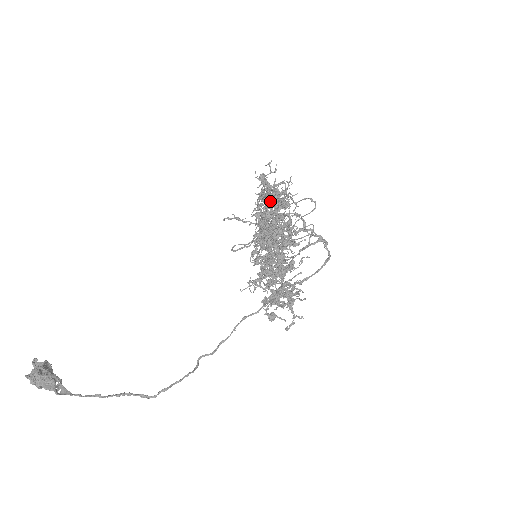
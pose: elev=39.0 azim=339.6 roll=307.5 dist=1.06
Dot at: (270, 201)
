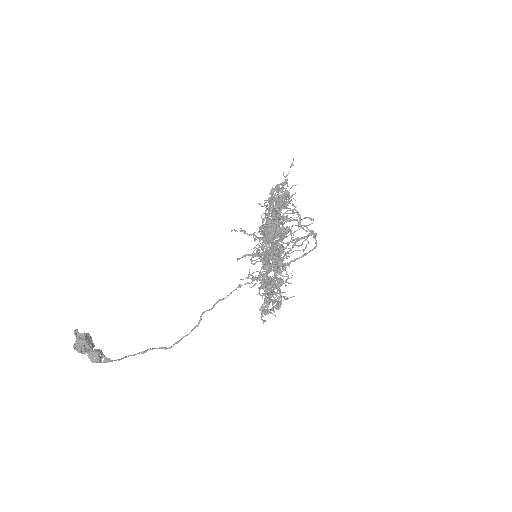
Dot at: occluded
